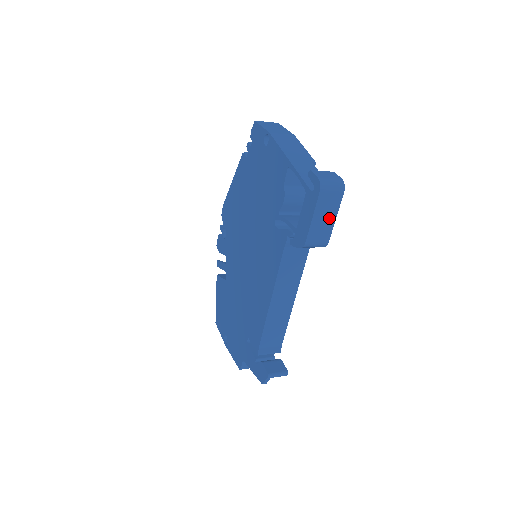
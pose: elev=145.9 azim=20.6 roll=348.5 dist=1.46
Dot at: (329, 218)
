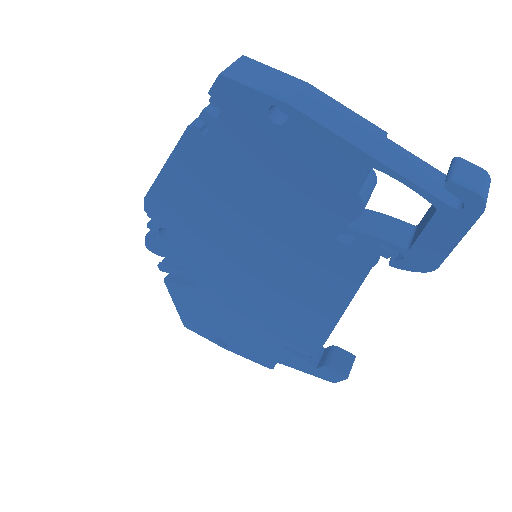
Dot at: occluded
